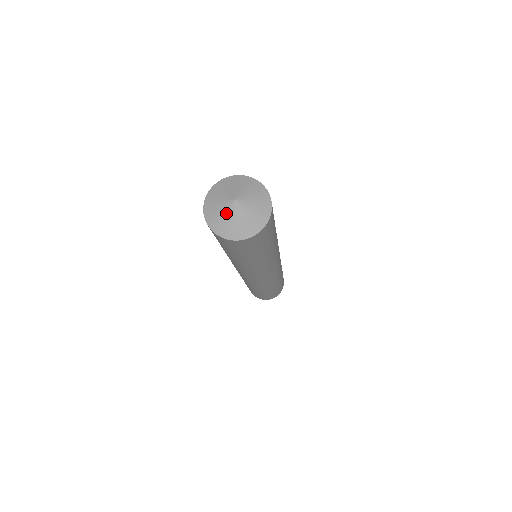
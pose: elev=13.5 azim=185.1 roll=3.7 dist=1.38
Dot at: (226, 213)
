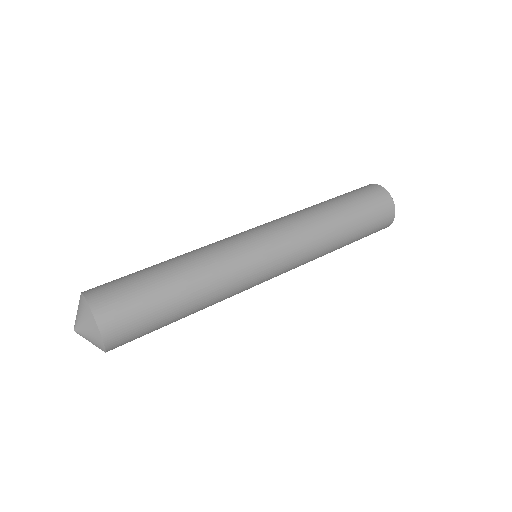
Dot at: occluded
